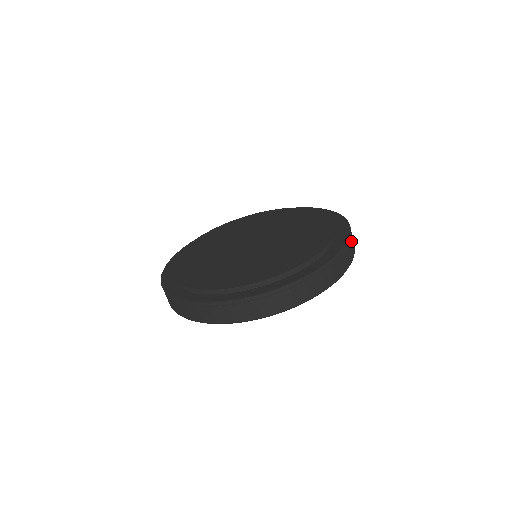
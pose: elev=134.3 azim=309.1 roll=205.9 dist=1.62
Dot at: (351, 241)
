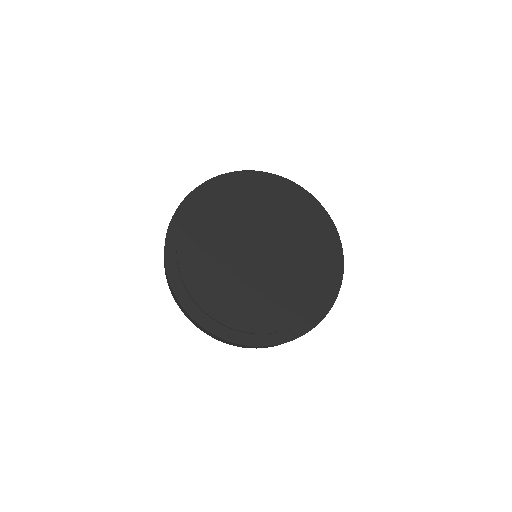
Dot at: occluded
